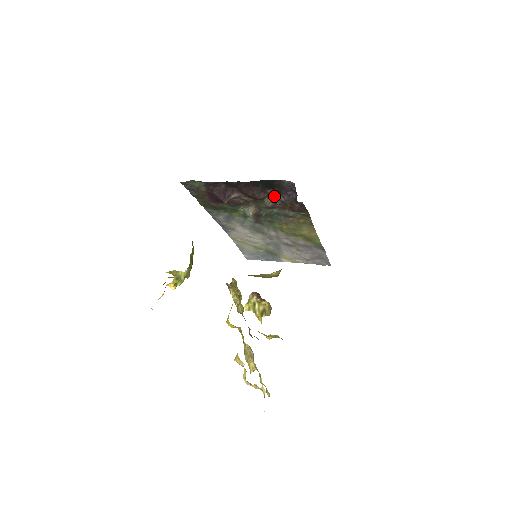
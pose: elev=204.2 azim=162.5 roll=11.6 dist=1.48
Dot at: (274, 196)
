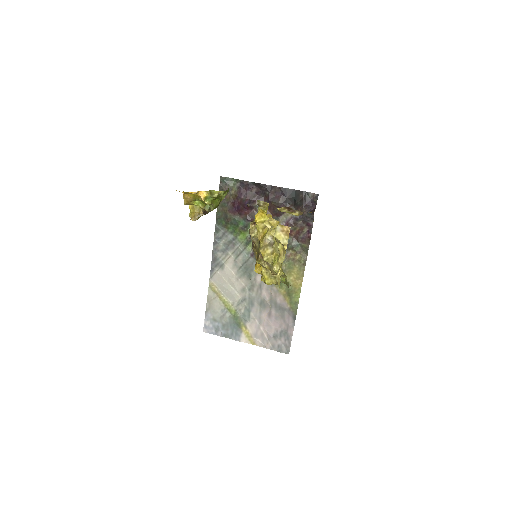
Dot at: occluded
